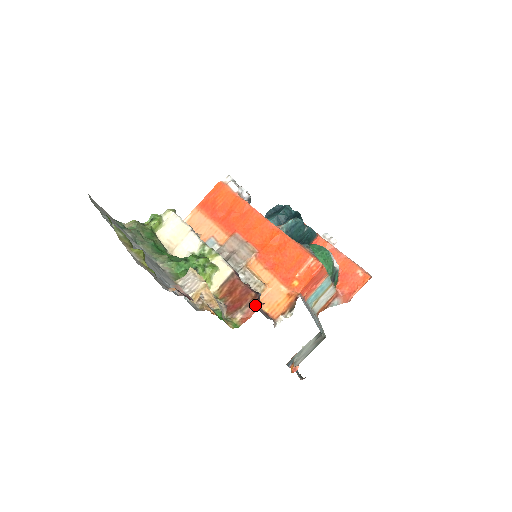
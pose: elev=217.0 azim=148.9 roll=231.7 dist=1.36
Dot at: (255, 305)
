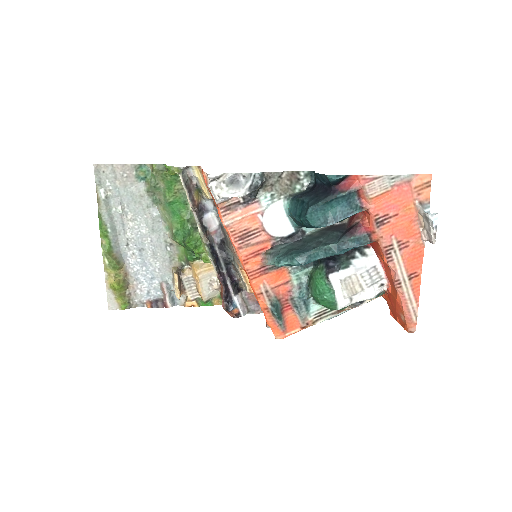
Dot at: (228, 313)
